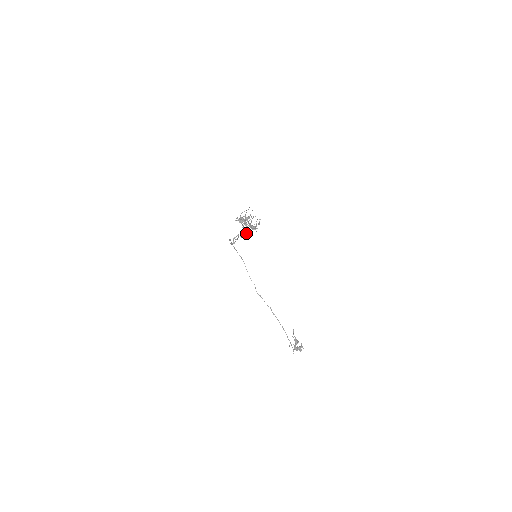
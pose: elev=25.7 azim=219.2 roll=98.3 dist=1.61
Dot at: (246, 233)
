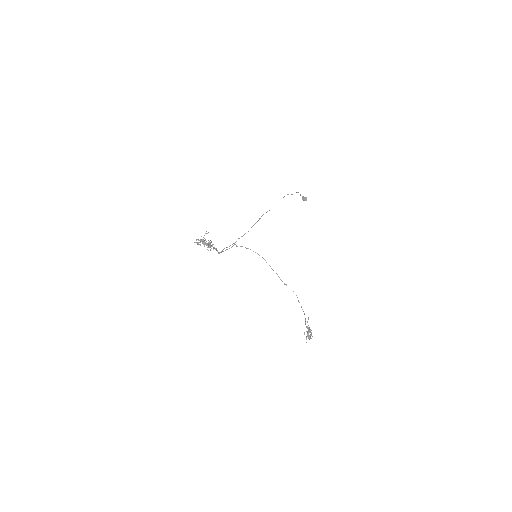
Dot at: occluded
